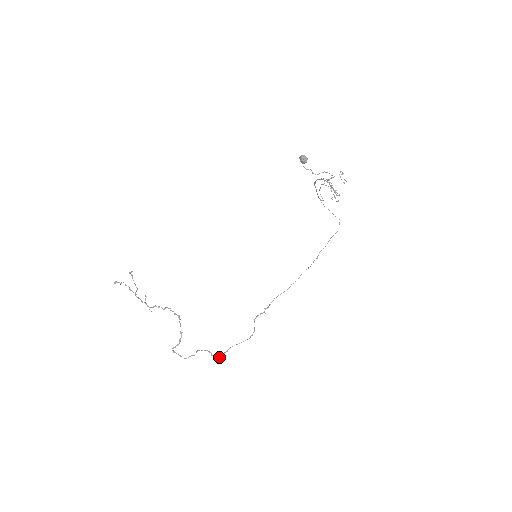
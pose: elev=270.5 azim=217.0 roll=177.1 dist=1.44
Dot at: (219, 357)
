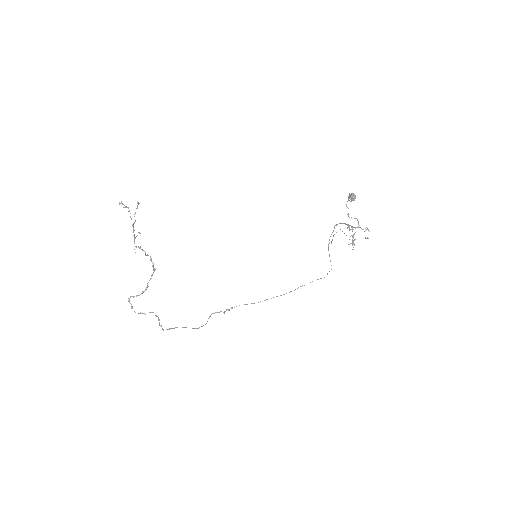
Dot at: occluded
